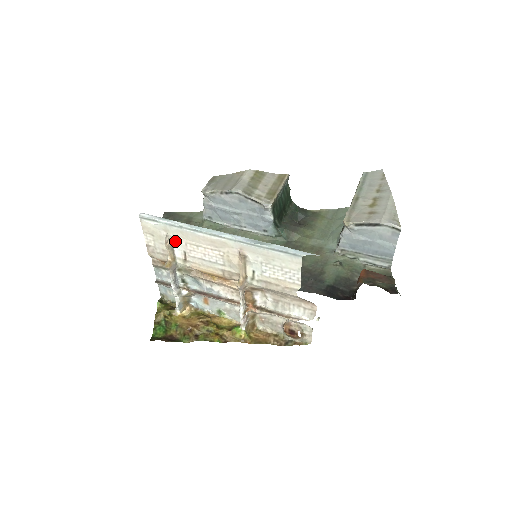
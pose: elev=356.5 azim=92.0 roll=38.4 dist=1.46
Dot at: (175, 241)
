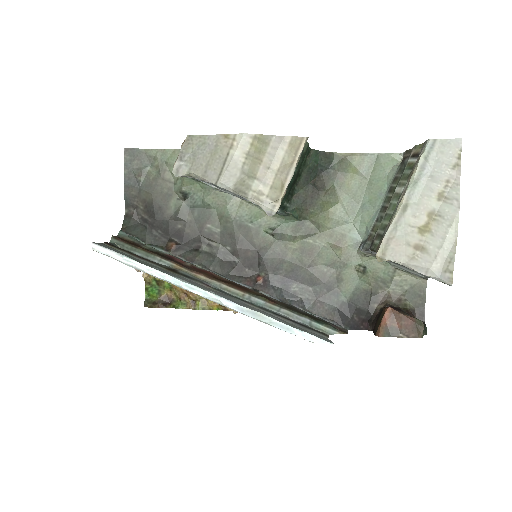
Dot at: occluded
